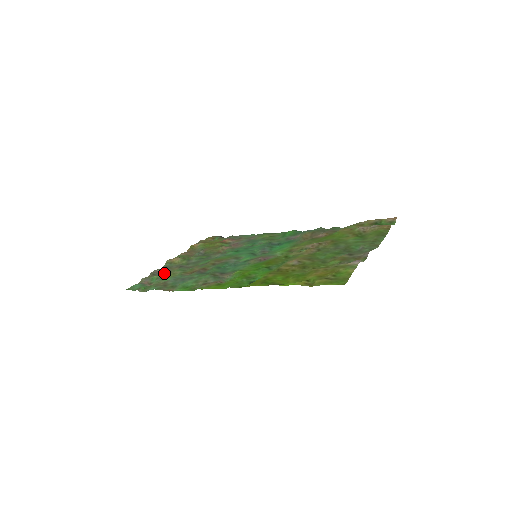
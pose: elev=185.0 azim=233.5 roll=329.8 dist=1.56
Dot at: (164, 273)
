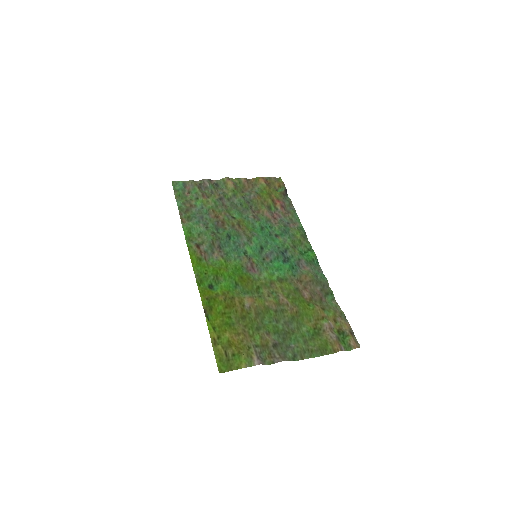
Dot at: (207, 191)
